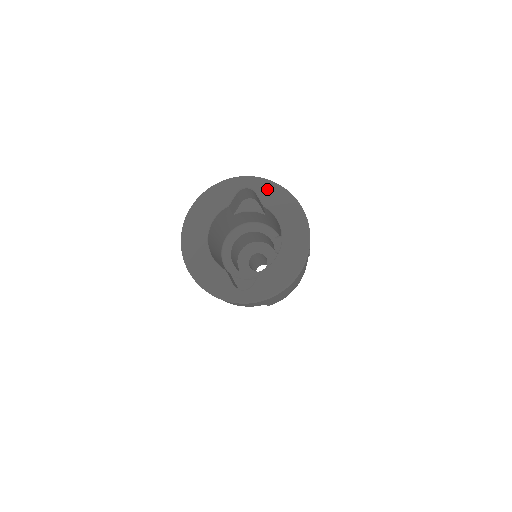
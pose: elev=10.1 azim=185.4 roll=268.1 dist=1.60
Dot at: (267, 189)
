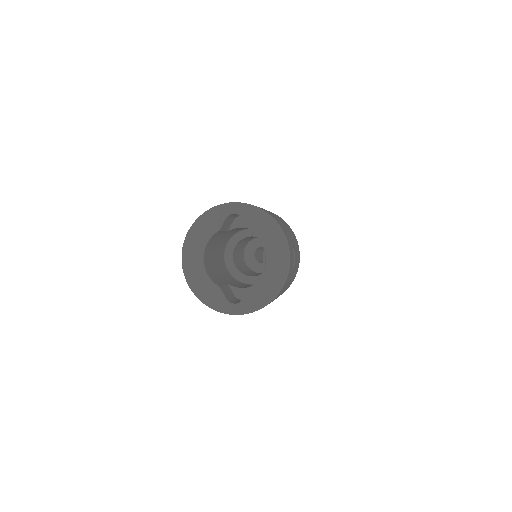
Dot at: (251, 214)
